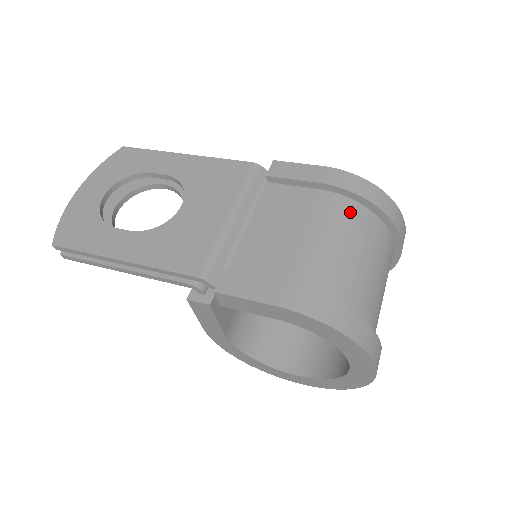
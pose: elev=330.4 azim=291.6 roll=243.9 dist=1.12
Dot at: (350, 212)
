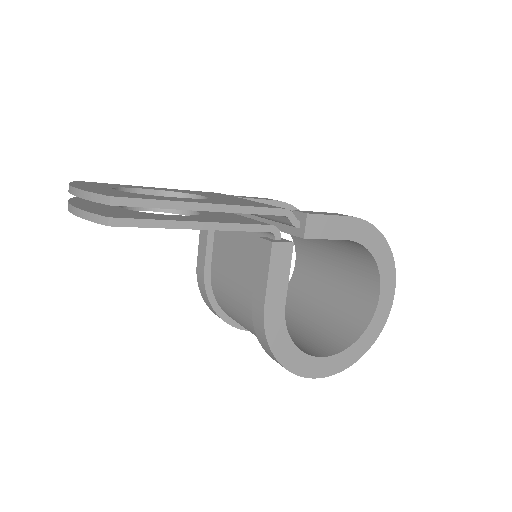
Dot at: occluded
